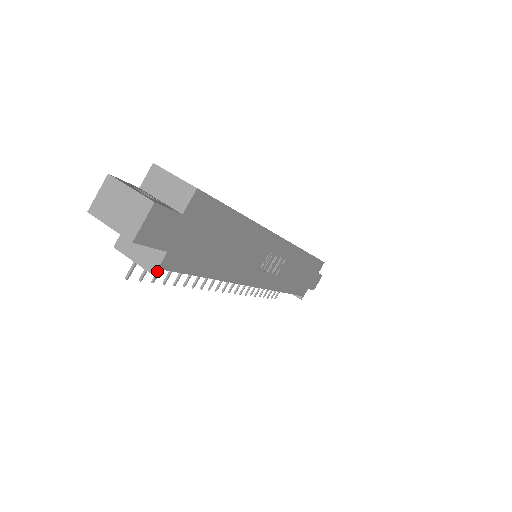
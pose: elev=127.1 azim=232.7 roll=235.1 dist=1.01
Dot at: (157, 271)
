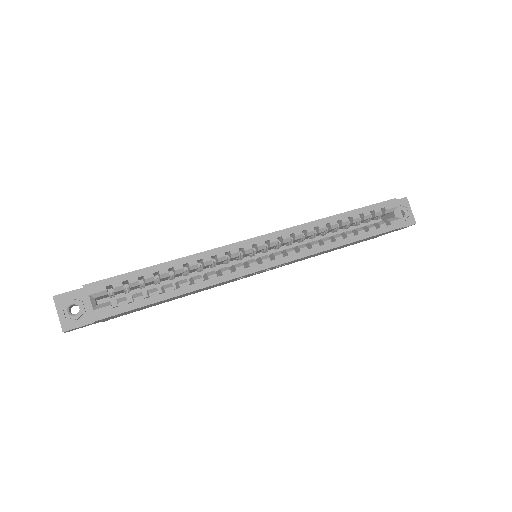
Dot at: occluded
